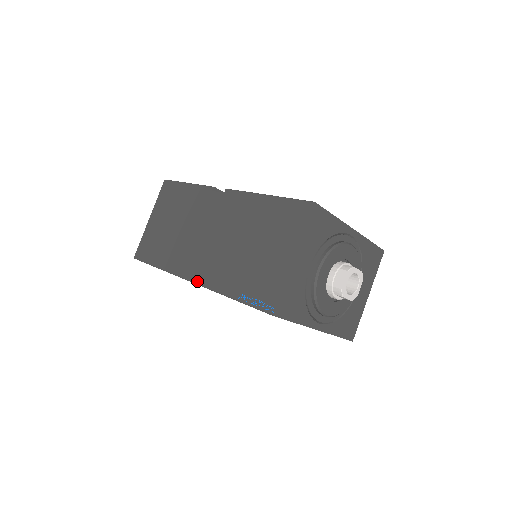
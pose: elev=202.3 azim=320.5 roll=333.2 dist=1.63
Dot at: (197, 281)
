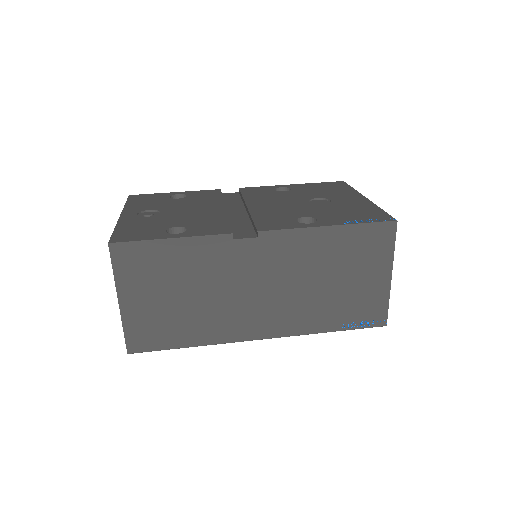
Dot at: (272, 336)
